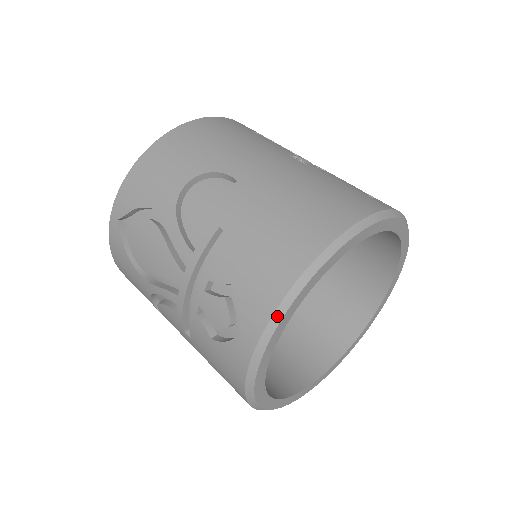
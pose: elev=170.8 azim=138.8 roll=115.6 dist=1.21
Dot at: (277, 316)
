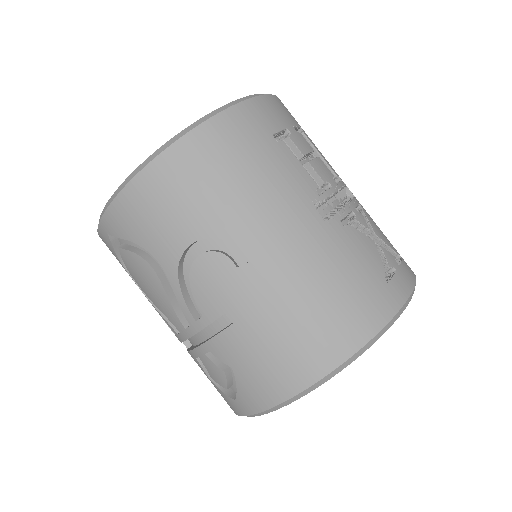
Dot at: (270, 410)
